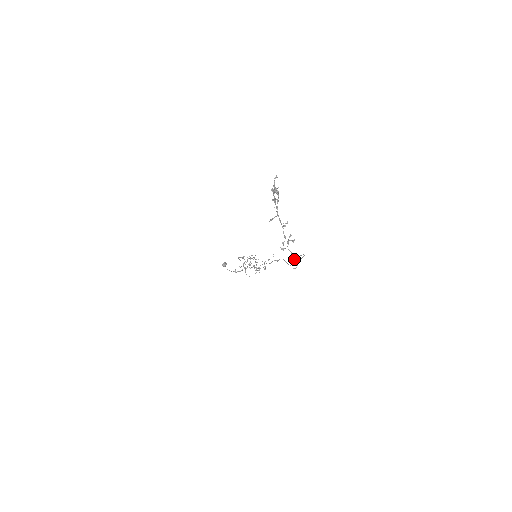
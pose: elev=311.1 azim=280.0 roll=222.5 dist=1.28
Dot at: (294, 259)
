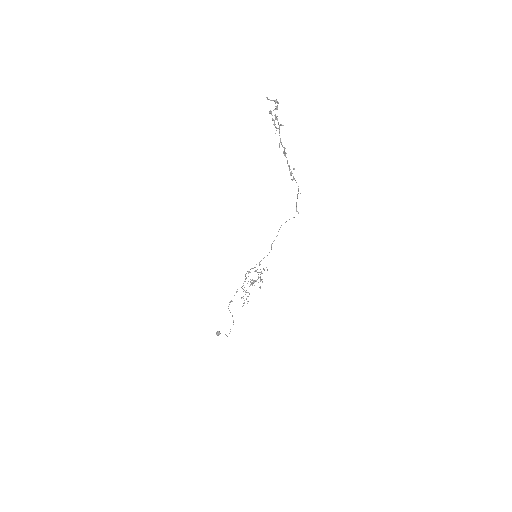
Dot at: (300, 193)
